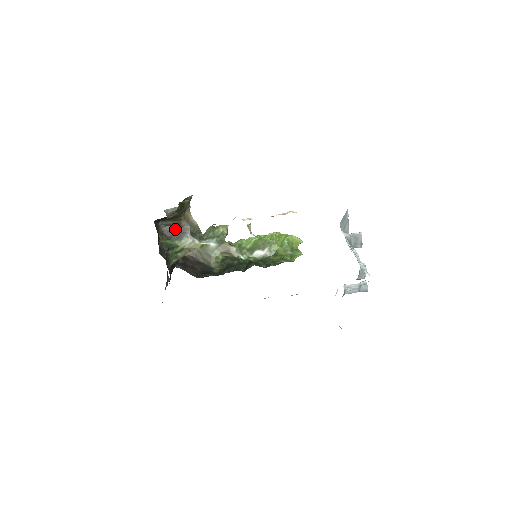
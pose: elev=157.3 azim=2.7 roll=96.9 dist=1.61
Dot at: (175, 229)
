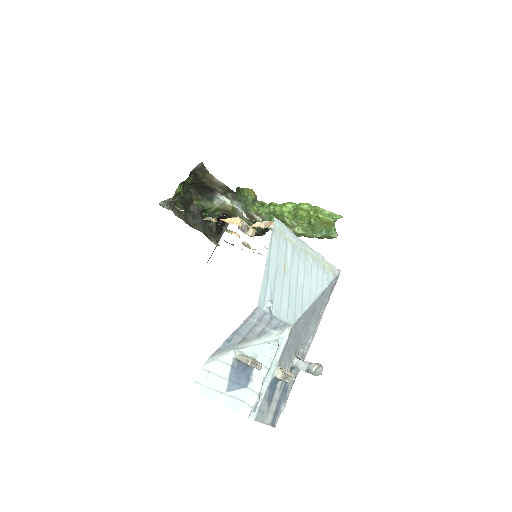
Dot at: (205, 189)
